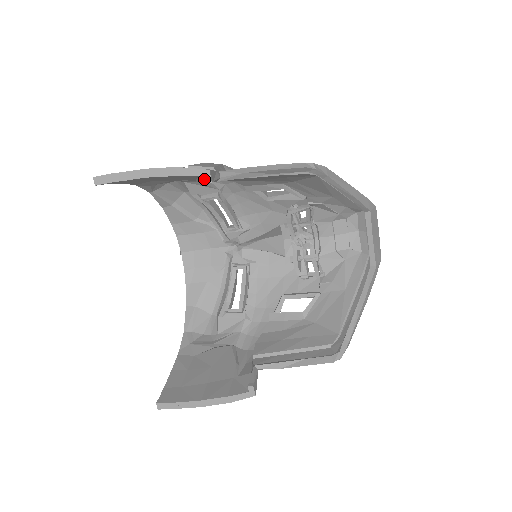
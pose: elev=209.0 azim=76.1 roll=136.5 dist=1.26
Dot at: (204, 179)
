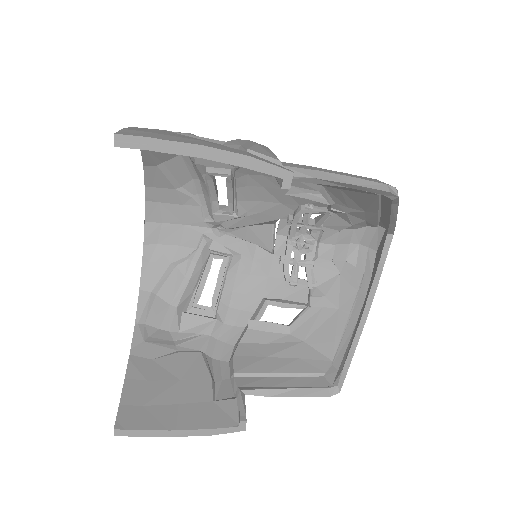
Dot at: occluded
